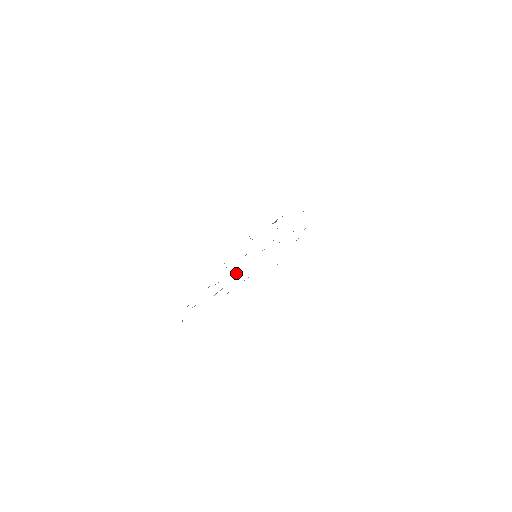
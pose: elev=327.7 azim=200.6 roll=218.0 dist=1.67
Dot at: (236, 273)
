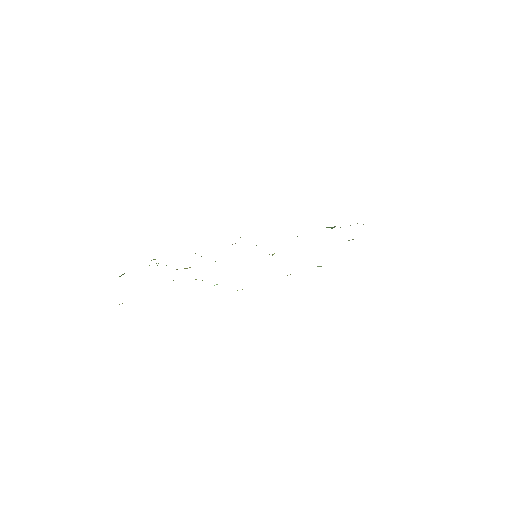
Dot at: occluded
